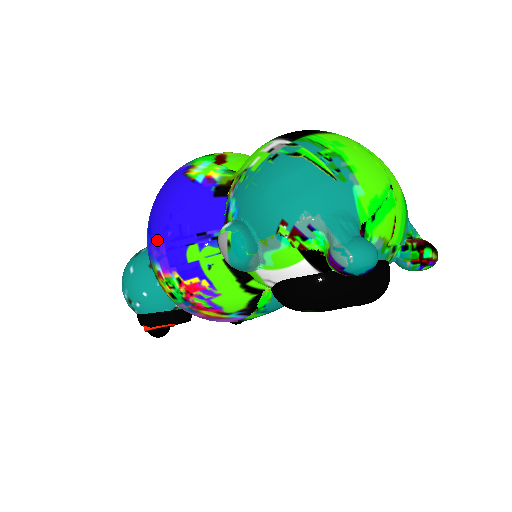
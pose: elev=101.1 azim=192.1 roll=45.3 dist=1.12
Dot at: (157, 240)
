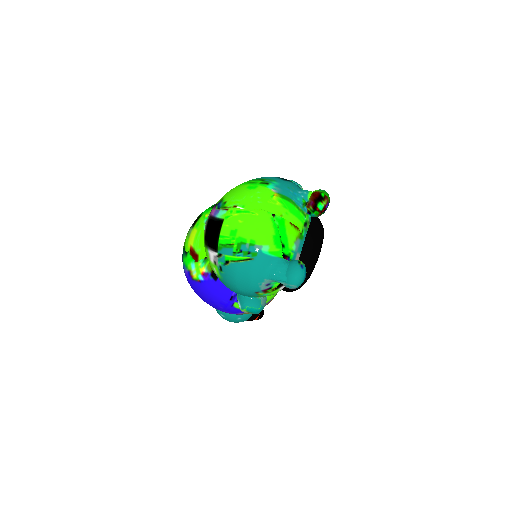
Dot at: occluded
